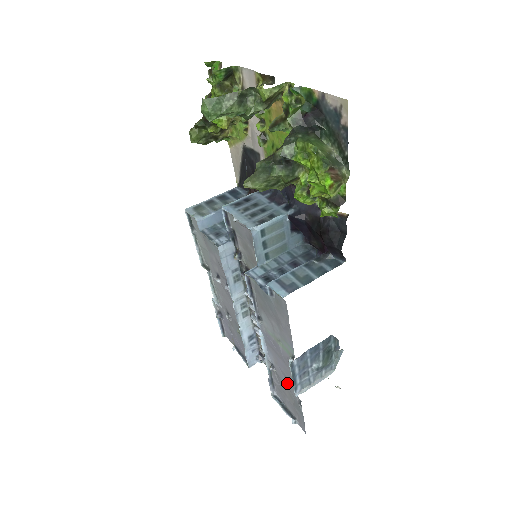
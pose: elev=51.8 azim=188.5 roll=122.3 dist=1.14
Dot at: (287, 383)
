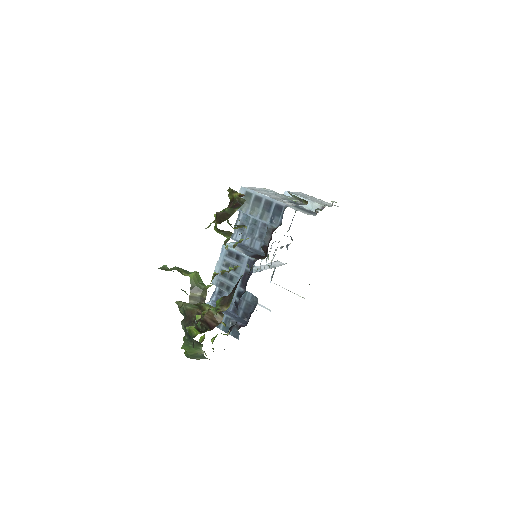
Dot at: occluded
